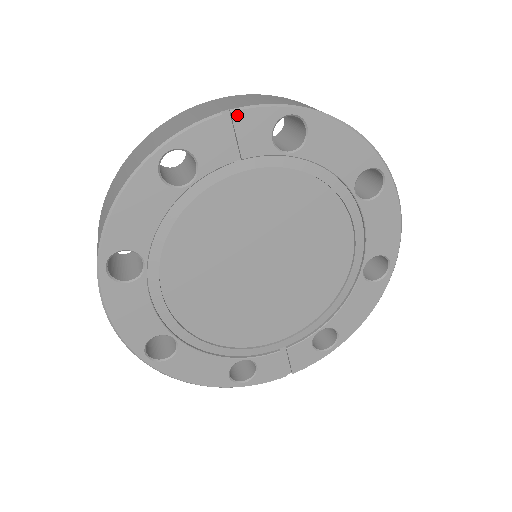
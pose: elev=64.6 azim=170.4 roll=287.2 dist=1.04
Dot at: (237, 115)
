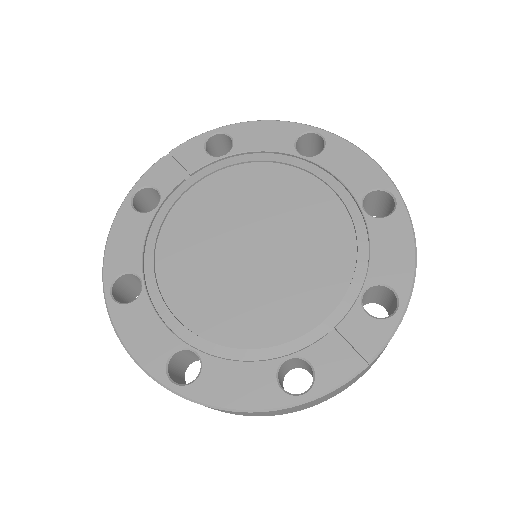
Dot at: (174, 152)
